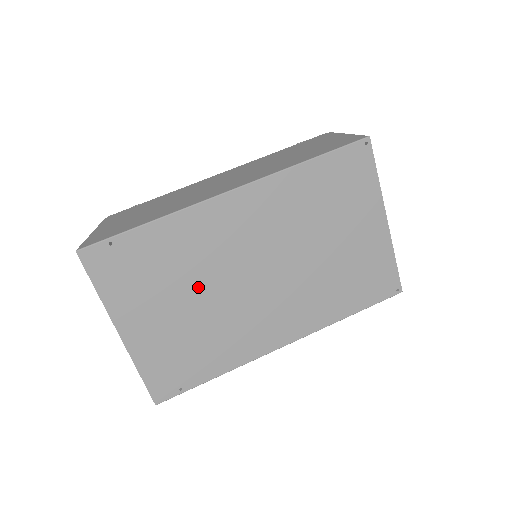
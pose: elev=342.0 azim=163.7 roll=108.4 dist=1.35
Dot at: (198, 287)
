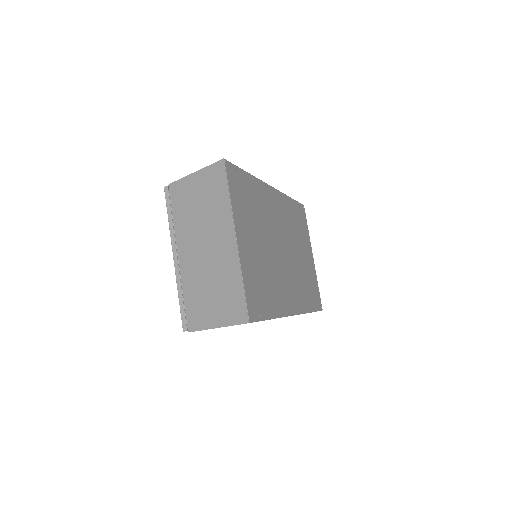
Dot at: (265, 235)
